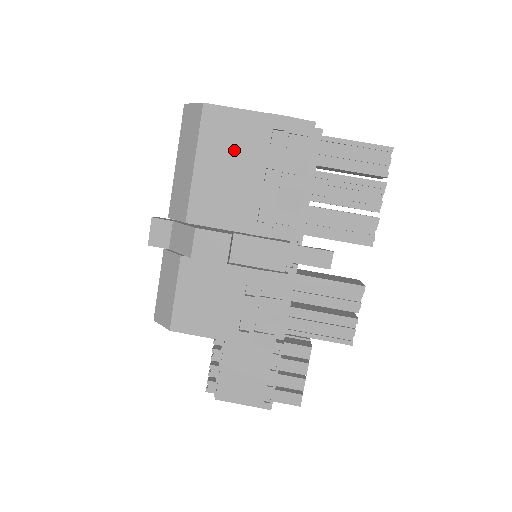
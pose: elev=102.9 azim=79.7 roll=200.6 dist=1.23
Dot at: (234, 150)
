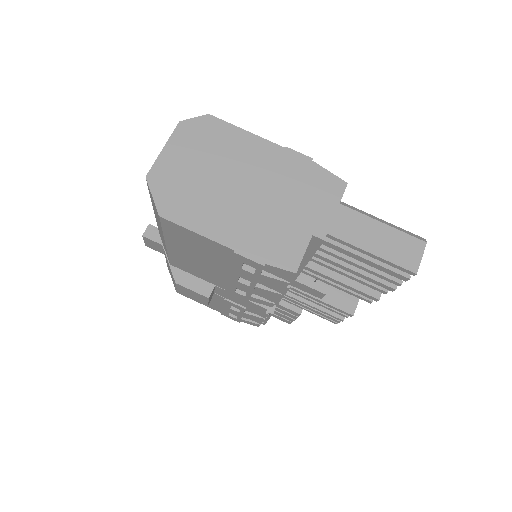
Dot at: (204, 254)
